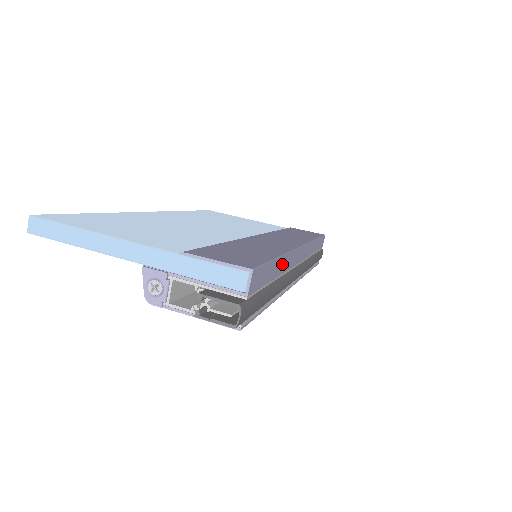
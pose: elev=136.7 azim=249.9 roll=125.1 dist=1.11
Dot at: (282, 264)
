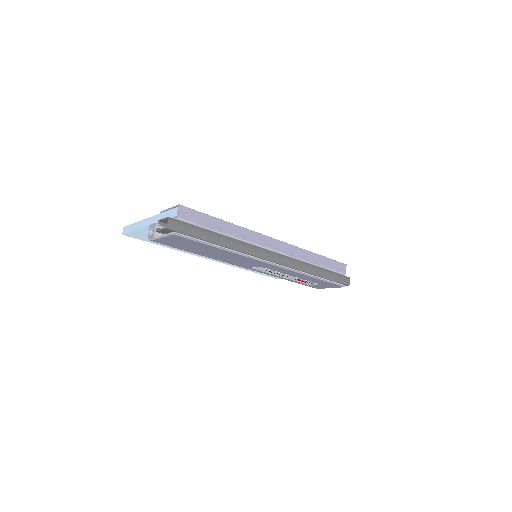
Dot at: (233, 229)
